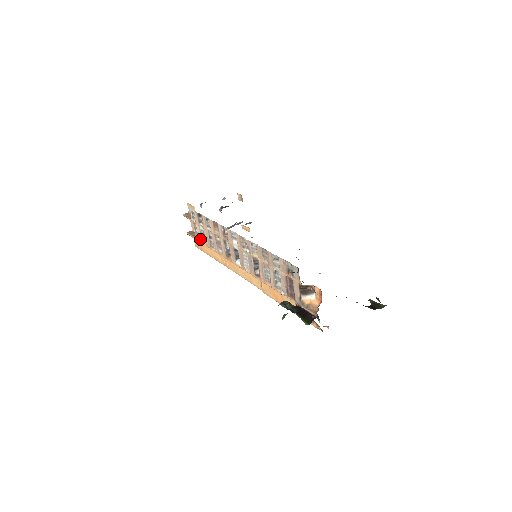
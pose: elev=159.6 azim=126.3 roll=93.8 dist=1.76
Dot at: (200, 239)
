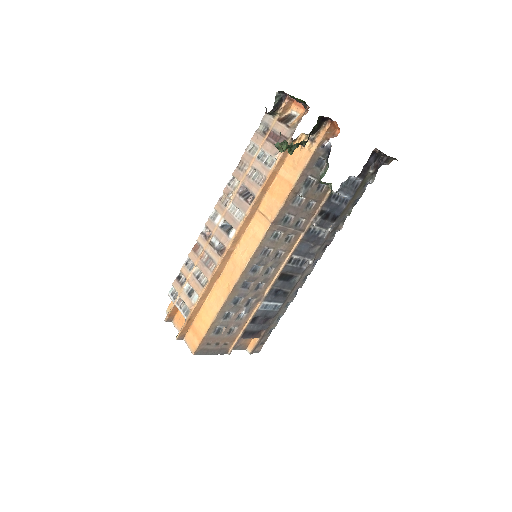
Dot at: (190, 305)
